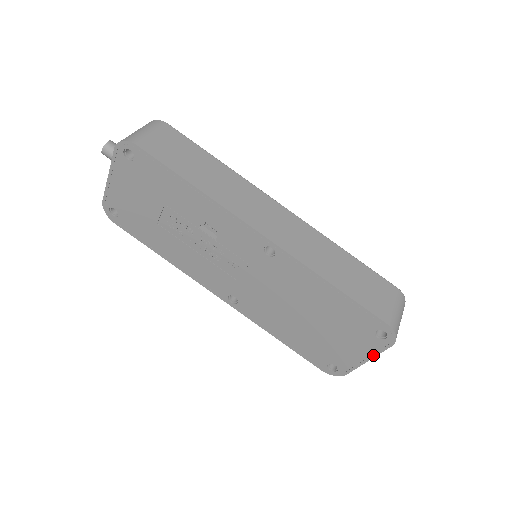
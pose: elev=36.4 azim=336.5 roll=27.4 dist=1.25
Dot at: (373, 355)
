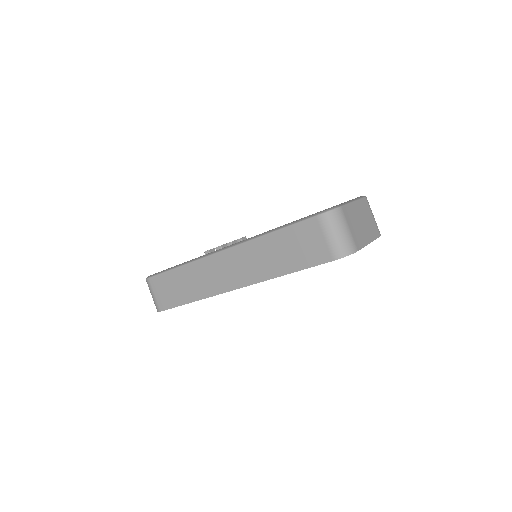
Dot at: (364, 246)
